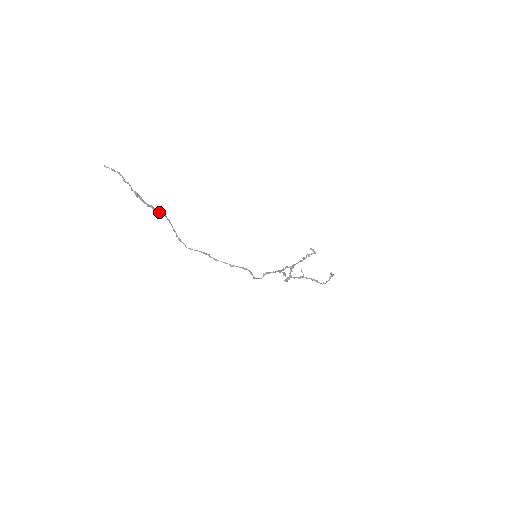
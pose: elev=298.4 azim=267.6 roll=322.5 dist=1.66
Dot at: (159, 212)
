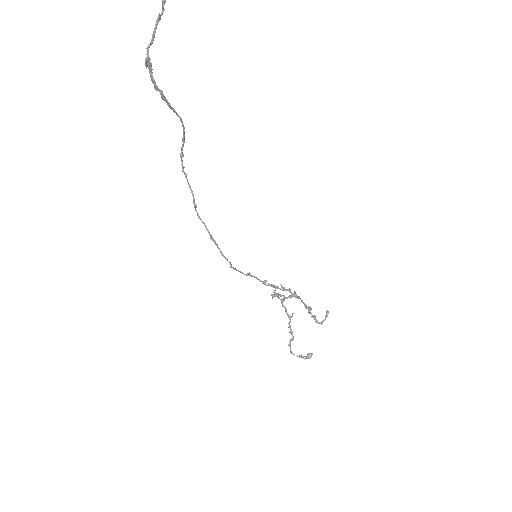
Dot at: (171, 107)
